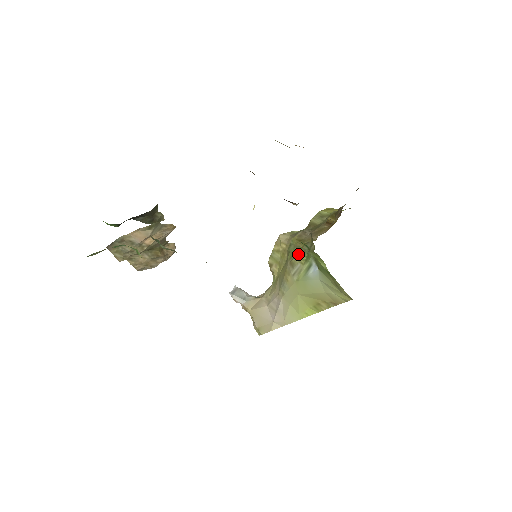
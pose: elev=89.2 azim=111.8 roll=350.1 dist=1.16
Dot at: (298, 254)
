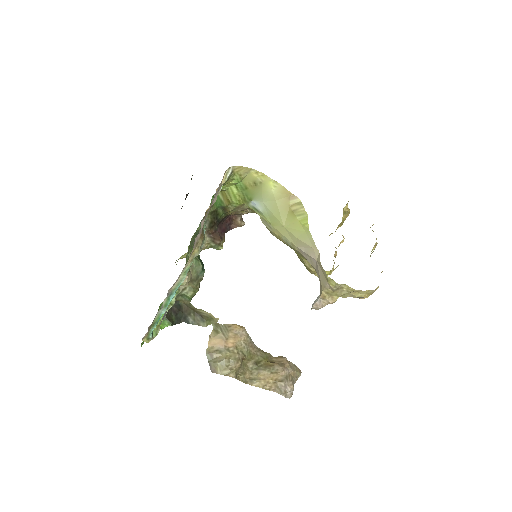
Dot at: occluded
